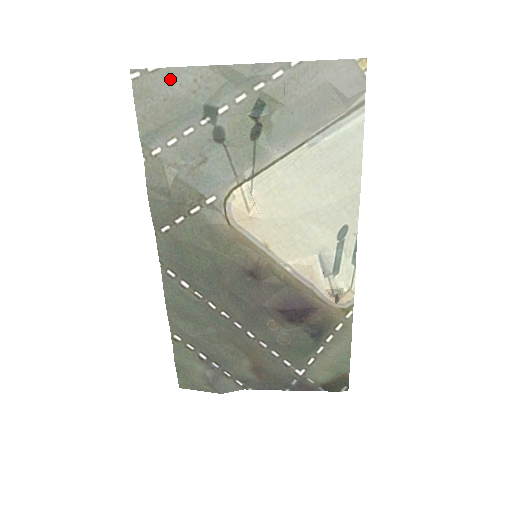
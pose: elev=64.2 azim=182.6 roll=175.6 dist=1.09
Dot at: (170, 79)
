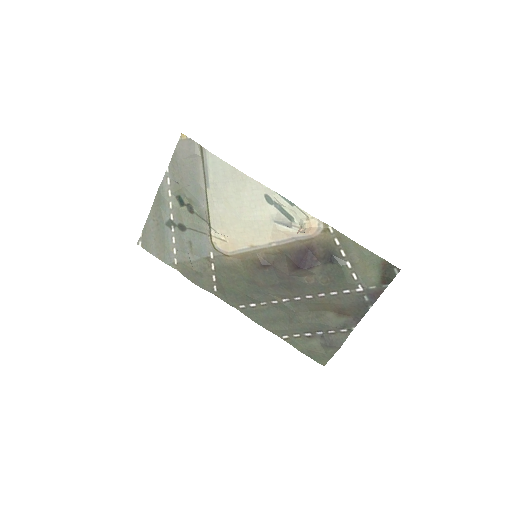
Dot at: (148, 230)
